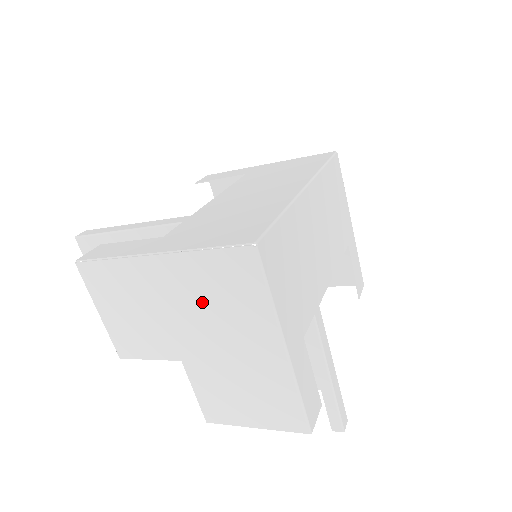
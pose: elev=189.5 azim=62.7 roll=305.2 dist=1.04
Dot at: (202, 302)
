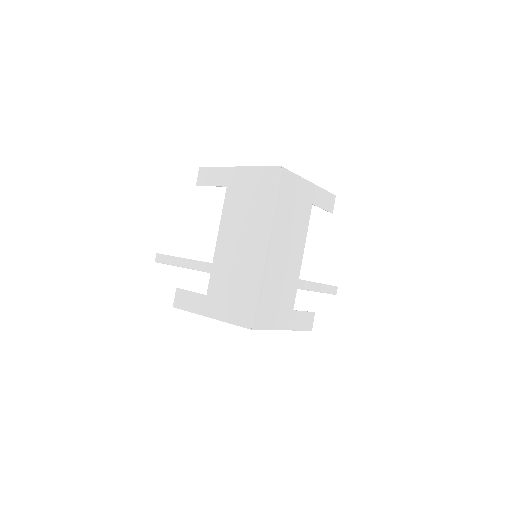
Dot at: occluded
